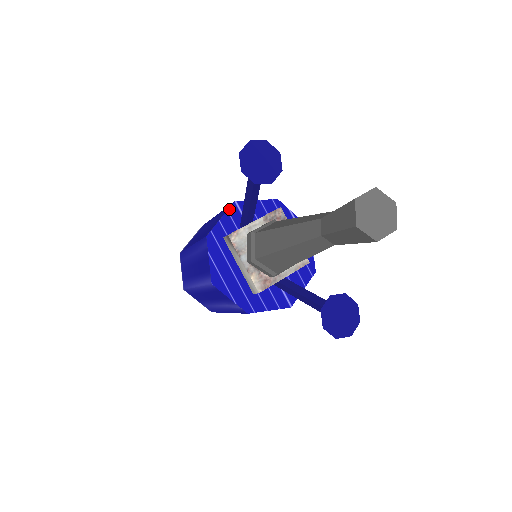
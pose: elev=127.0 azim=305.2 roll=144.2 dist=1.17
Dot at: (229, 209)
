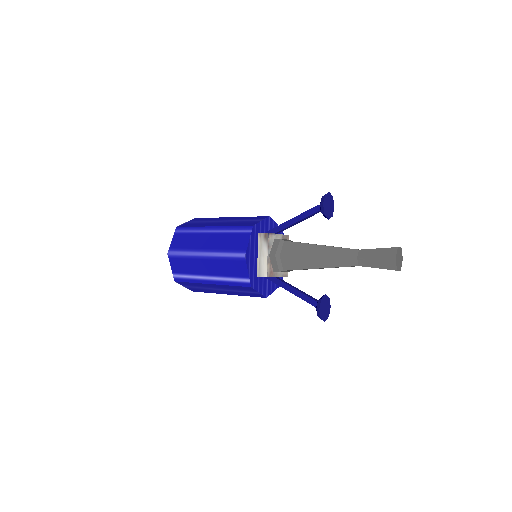
Dot at: (266, 218)
